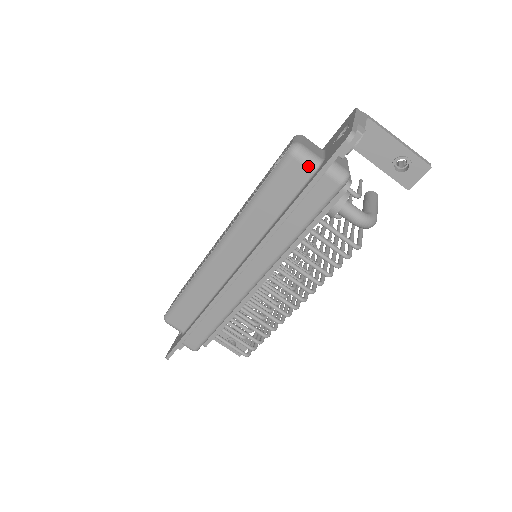
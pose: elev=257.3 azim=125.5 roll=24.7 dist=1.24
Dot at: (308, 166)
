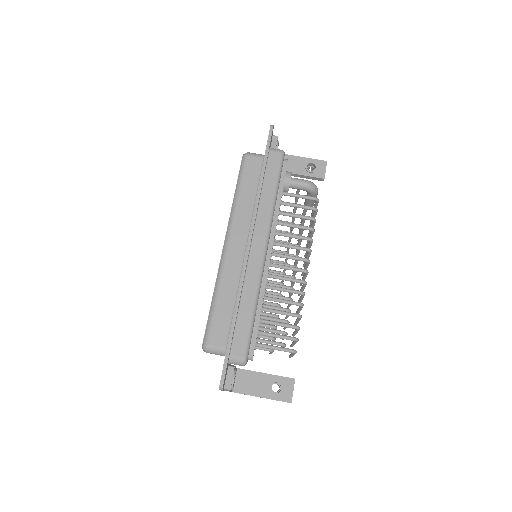
Dot at: (258, 157)
